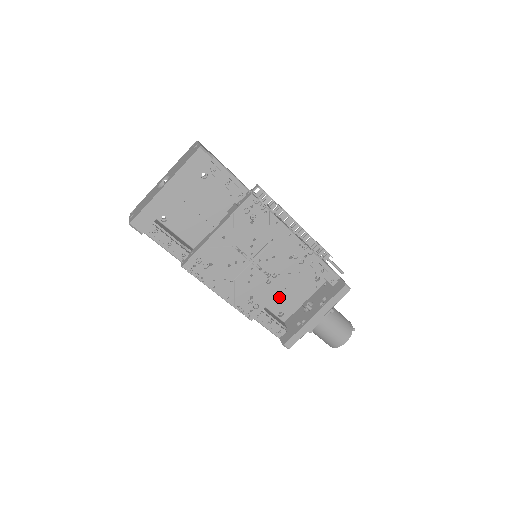
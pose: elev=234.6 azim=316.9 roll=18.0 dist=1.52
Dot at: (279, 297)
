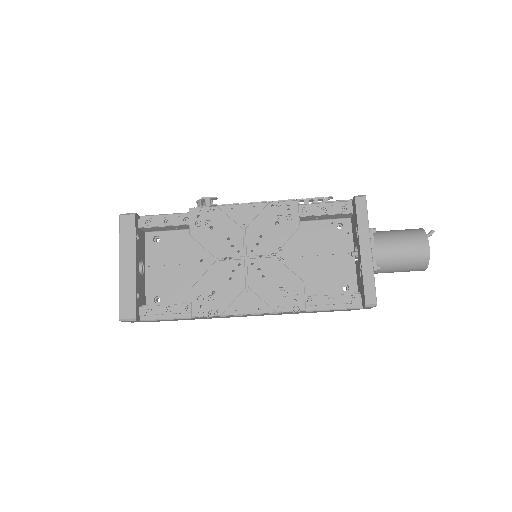
Dot at: (324, 274)
